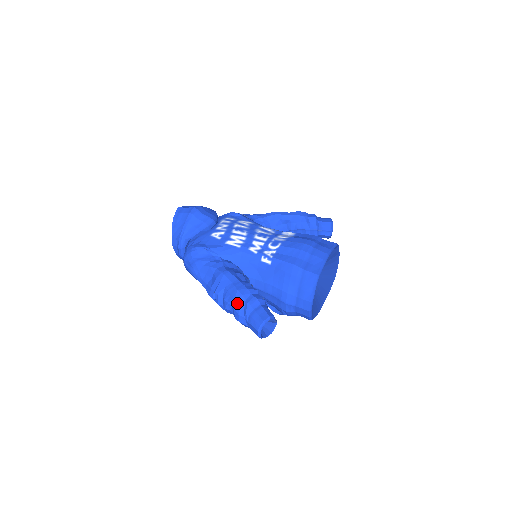
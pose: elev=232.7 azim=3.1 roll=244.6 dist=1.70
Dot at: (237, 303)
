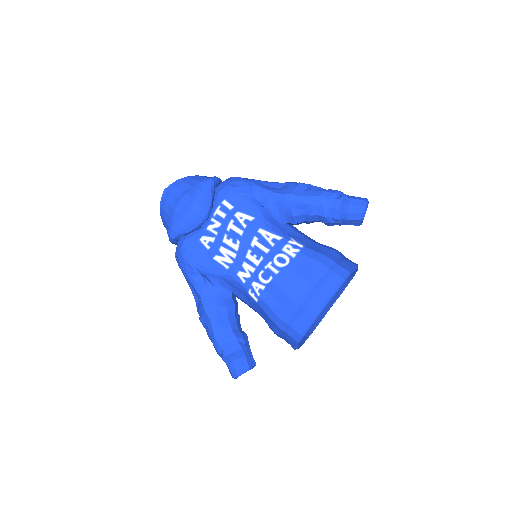
Dot at: (215, 348)
